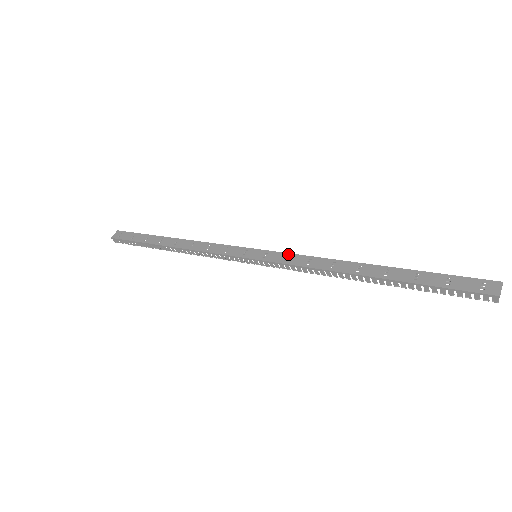
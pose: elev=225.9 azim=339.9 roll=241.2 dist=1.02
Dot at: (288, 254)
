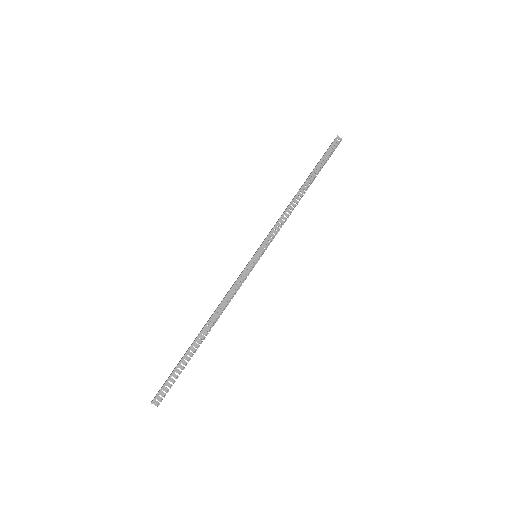
Dot at: occluded
